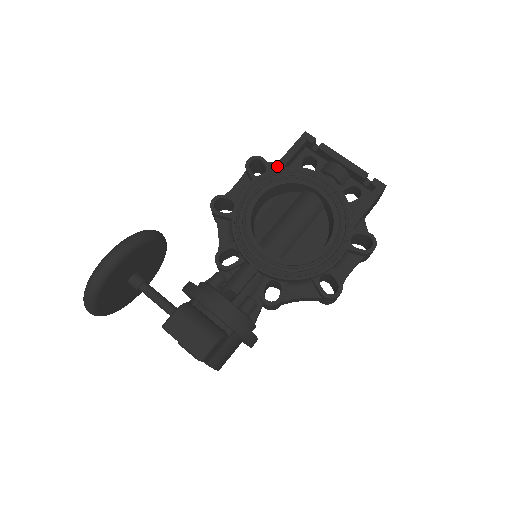
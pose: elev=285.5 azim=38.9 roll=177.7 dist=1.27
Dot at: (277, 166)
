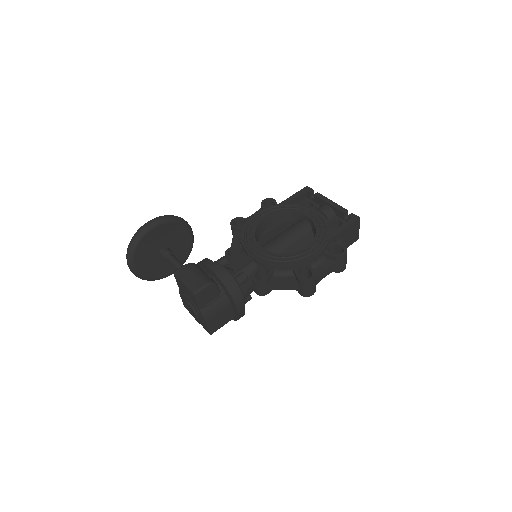
Dot at: (282, 203)
